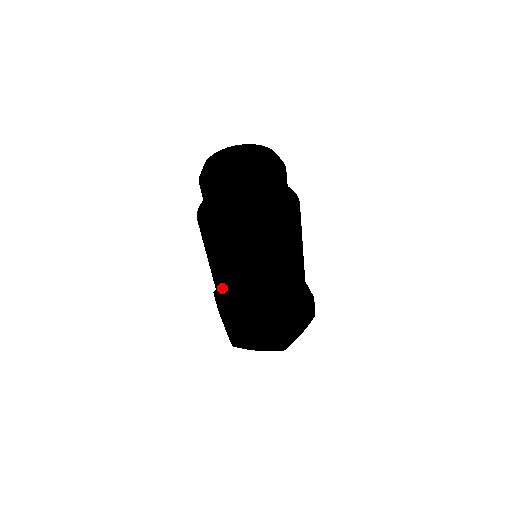
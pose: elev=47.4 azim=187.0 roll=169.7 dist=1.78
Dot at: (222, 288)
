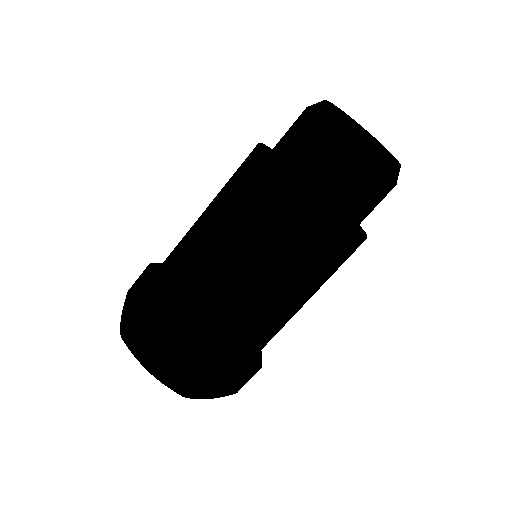
Dot at: (201, 245)
